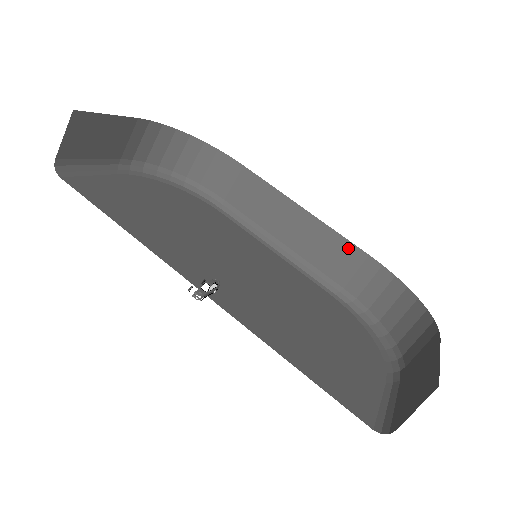
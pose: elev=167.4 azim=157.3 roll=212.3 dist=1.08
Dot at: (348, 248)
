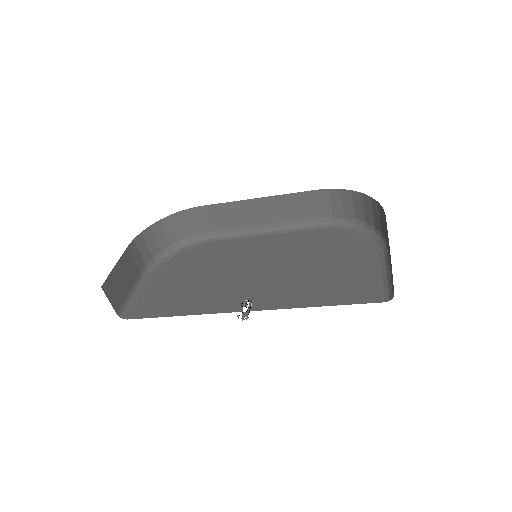
Dot at: (301, 197)
